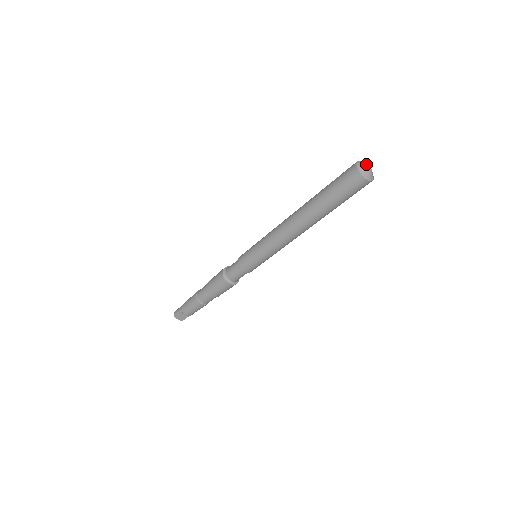
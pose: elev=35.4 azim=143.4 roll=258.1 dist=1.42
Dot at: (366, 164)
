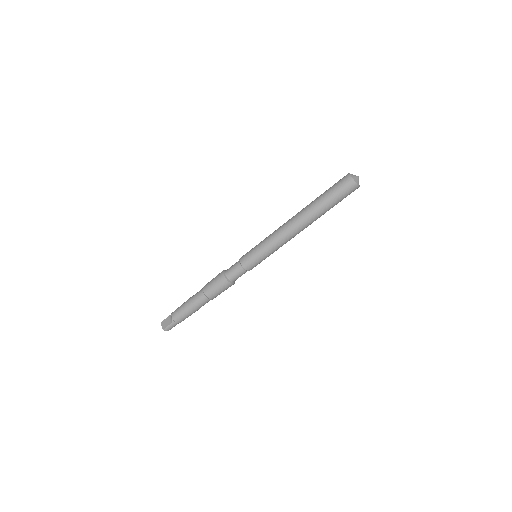
Dot at: occluded
